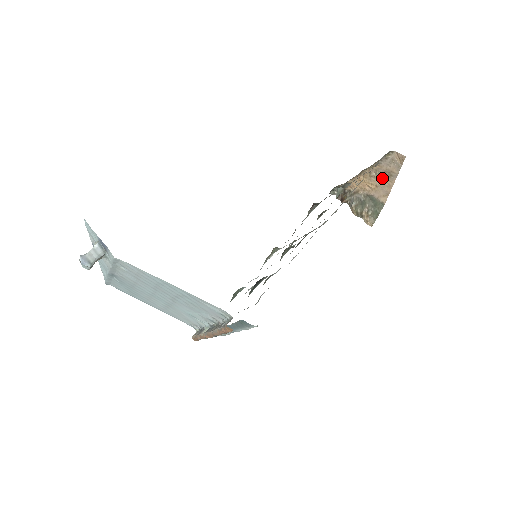
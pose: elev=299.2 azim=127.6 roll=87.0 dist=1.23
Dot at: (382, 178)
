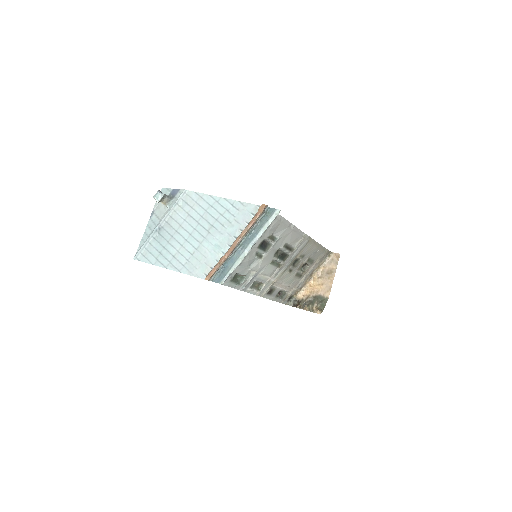
Dot at: (326, 276)
